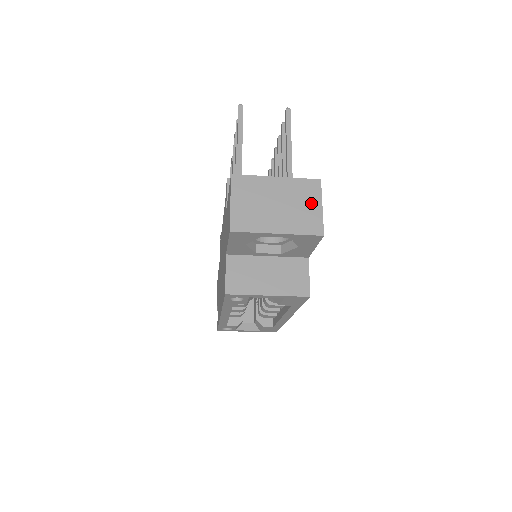
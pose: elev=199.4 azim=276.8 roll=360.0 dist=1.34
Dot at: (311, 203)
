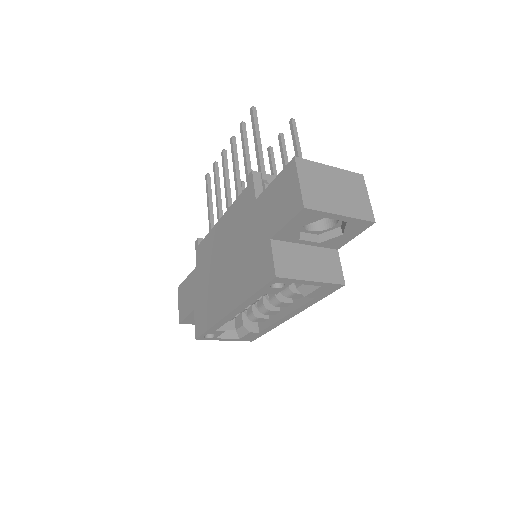
Dot at: (360, 193)
